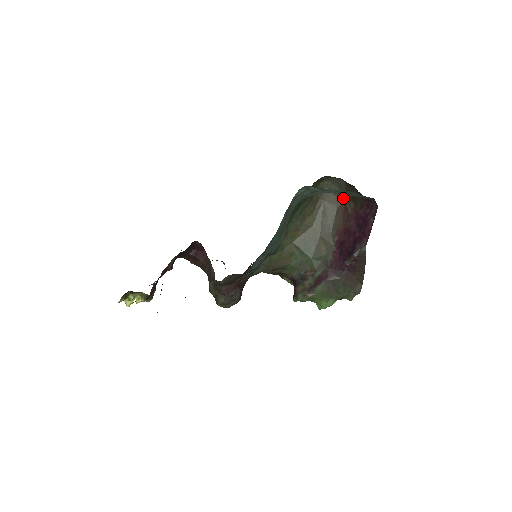
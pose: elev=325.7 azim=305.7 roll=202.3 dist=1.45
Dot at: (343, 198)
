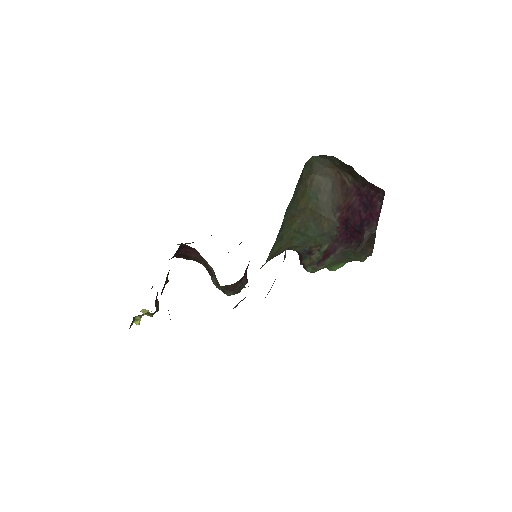
Dot at: (337, 169)
